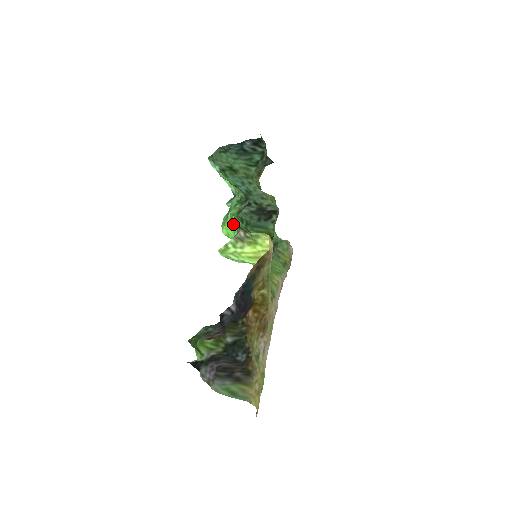
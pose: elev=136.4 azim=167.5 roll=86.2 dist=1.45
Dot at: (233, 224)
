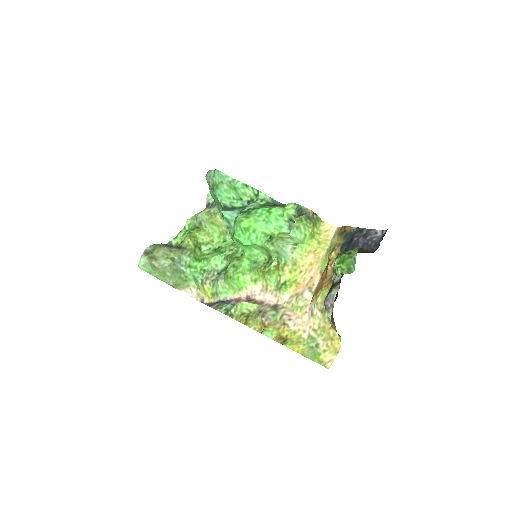
Dot at: (272, 215)
